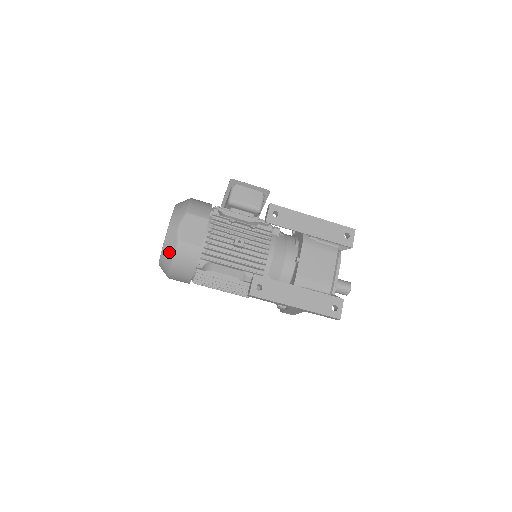
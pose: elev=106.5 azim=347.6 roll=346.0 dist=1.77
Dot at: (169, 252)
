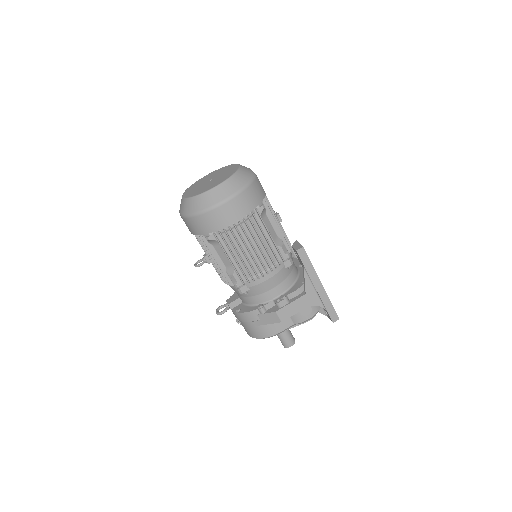
Dot at: (245, 176)
